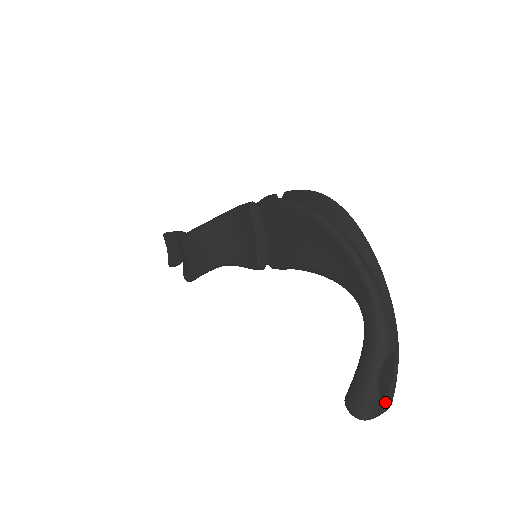
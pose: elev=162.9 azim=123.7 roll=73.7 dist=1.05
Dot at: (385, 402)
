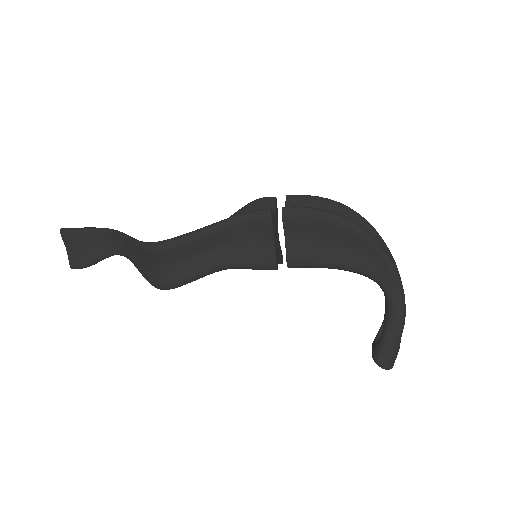
Dot at: occluded
